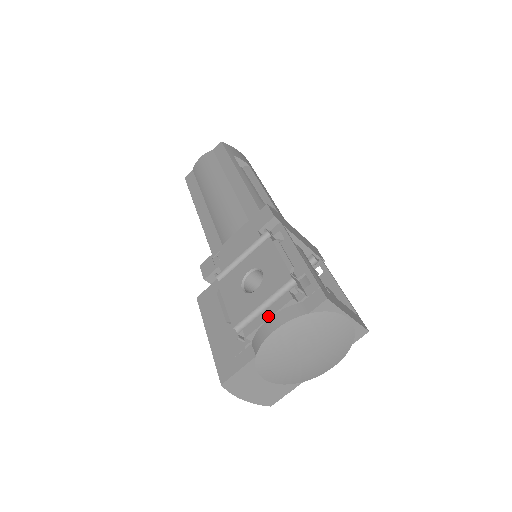
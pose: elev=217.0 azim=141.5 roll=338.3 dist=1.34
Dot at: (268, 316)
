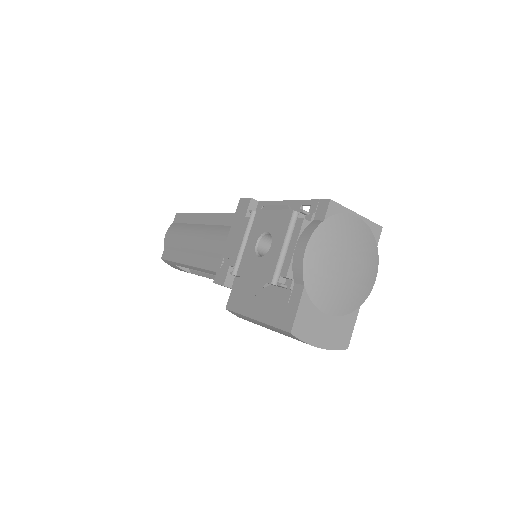
Dot at: (293, 247)
